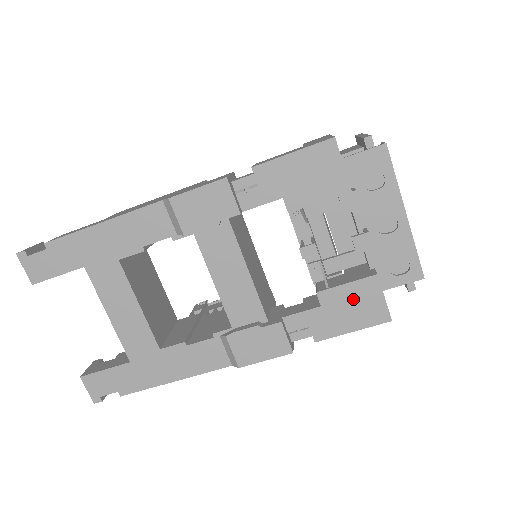
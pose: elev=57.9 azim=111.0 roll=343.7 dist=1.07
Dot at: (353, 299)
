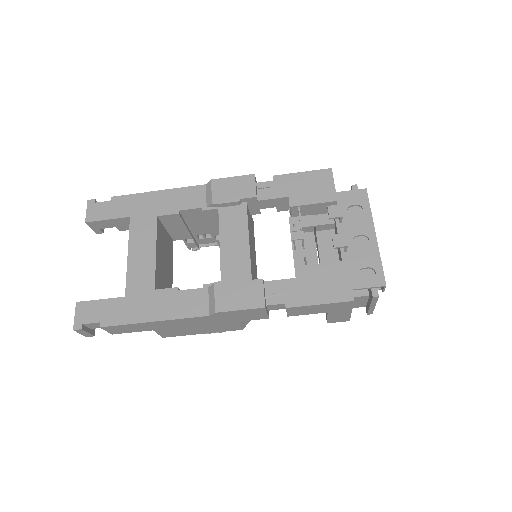
Dot at: (325, 277)
